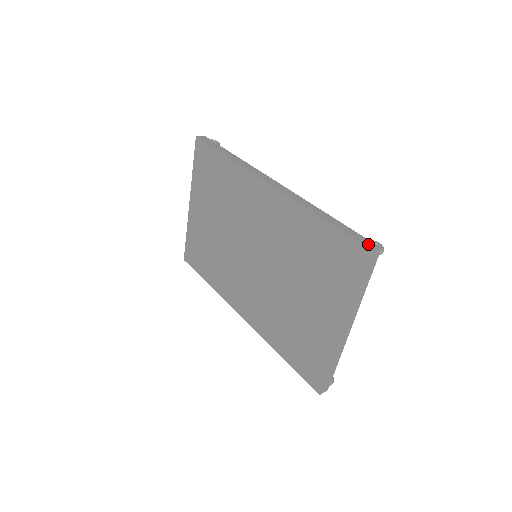
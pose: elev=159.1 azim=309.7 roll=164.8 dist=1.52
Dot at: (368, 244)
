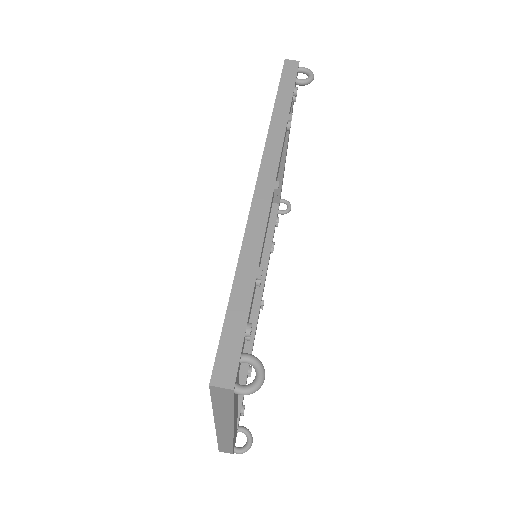
Dot at: (224, 368)
